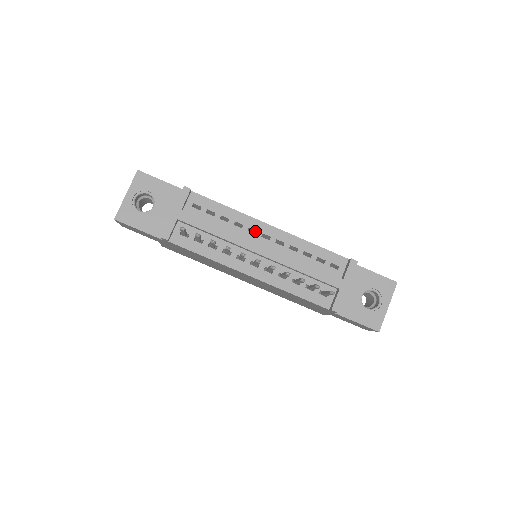
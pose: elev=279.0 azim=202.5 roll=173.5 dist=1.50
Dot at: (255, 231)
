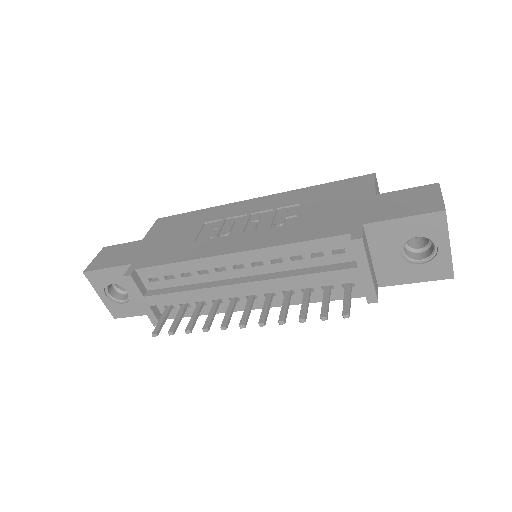
Dot at: occluded
